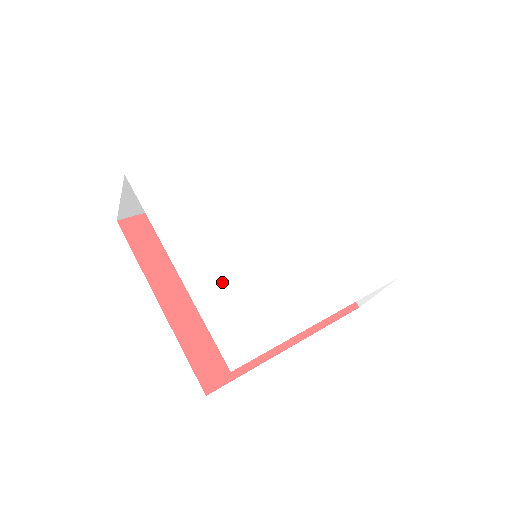
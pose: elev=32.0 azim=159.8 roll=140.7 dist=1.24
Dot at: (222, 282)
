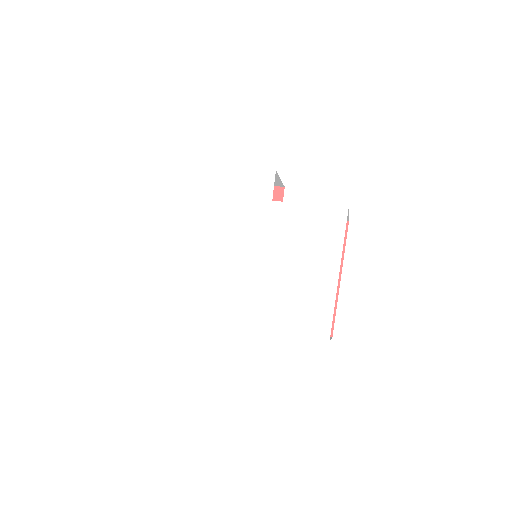
Dot at: (194, 265)
